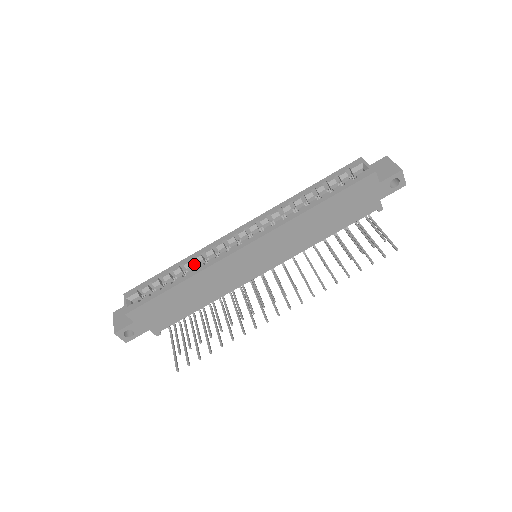
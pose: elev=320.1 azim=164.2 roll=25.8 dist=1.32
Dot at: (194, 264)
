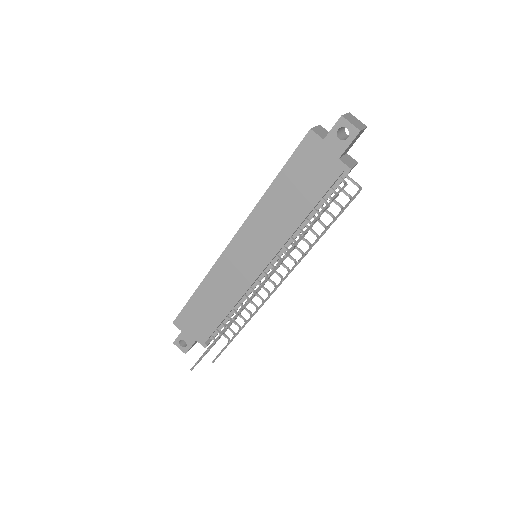
Dot at: occluded
